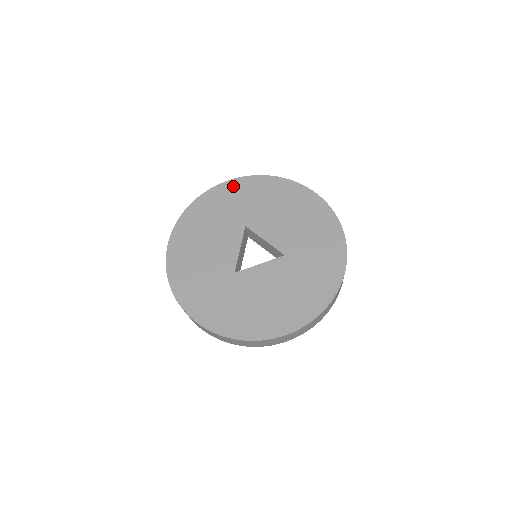
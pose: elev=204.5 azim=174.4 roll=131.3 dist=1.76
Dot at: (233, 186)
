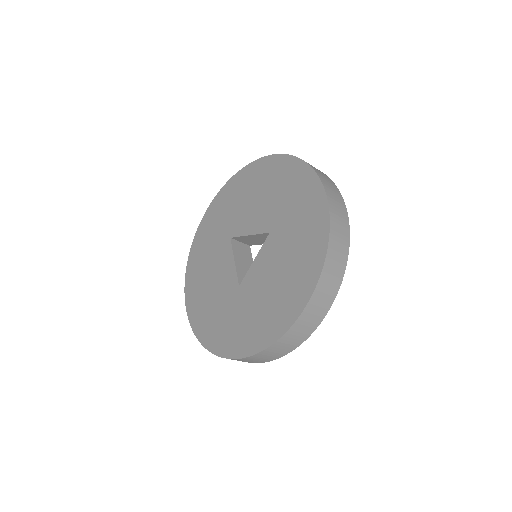
Dot at: (209, 215)
